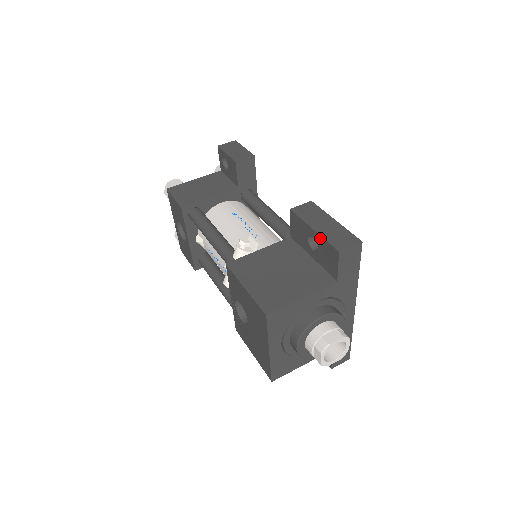
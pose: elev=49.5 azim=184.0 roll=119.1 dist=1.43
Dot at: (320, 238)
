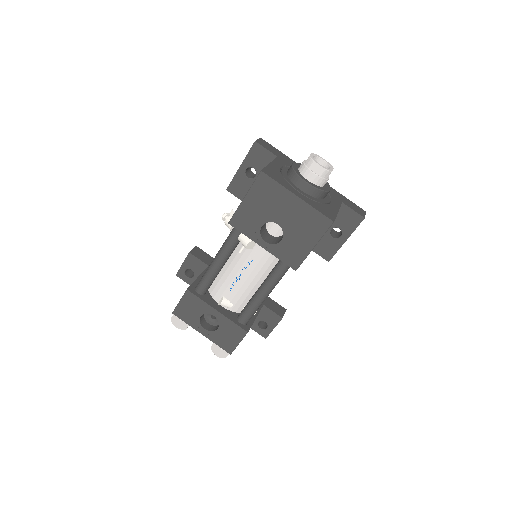
Dot at: (246, 160)
